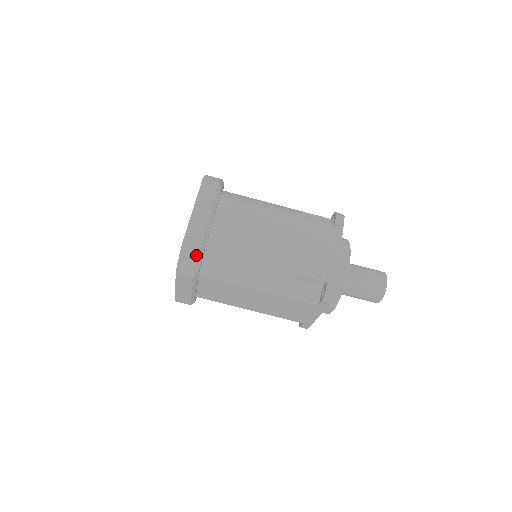
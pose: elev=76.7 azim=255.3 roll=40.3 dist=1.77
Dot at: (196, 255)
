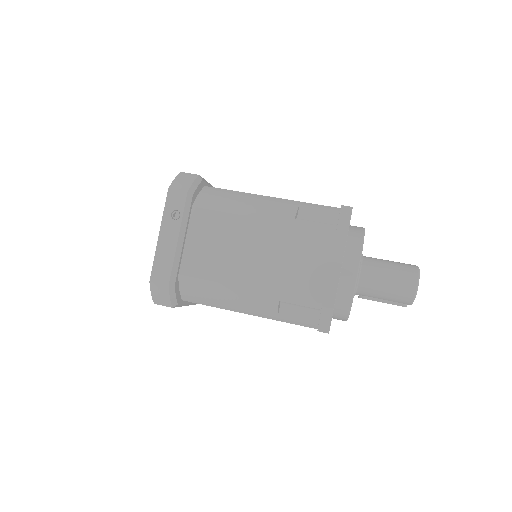
Dot at: (195, 177)
